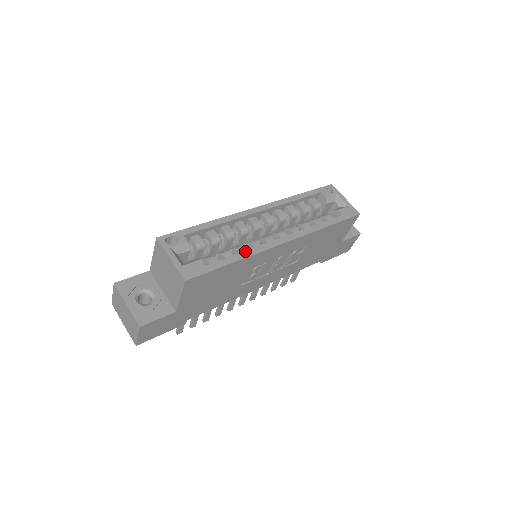
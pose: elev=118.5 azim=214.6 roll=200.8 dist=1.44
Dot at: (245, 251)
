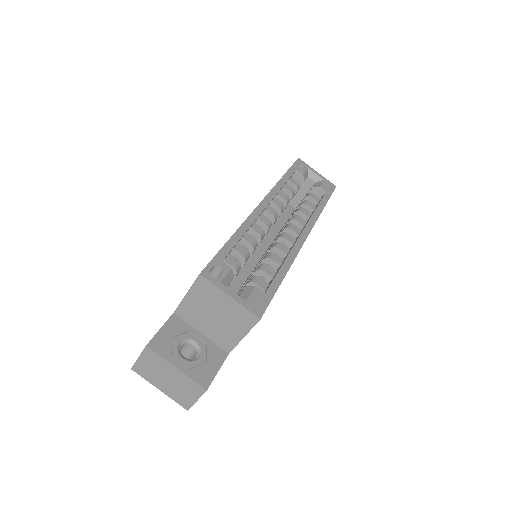
Dot at: (284, 260)
